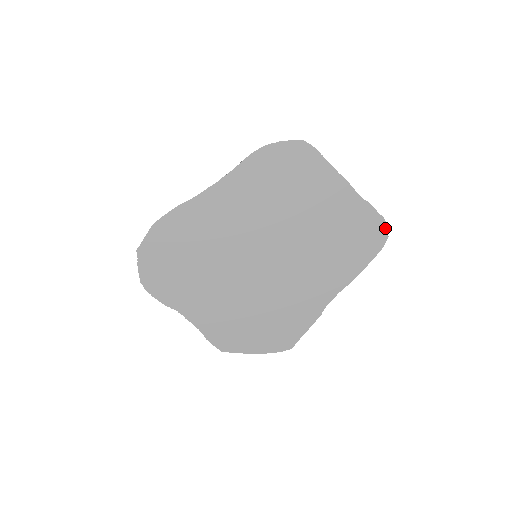
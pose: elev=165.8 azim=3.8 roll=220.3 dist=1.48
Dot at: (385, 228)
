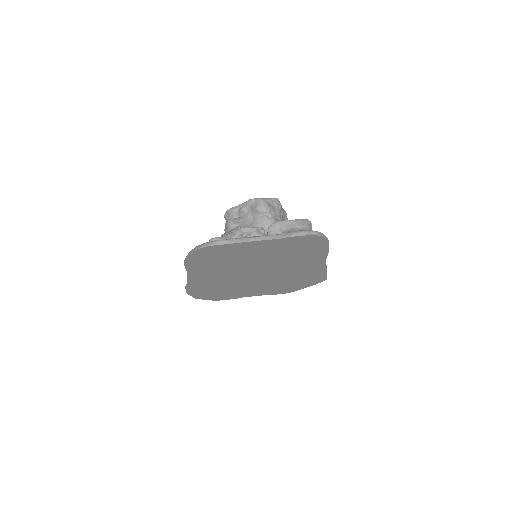
Dot at: (317, 236)
